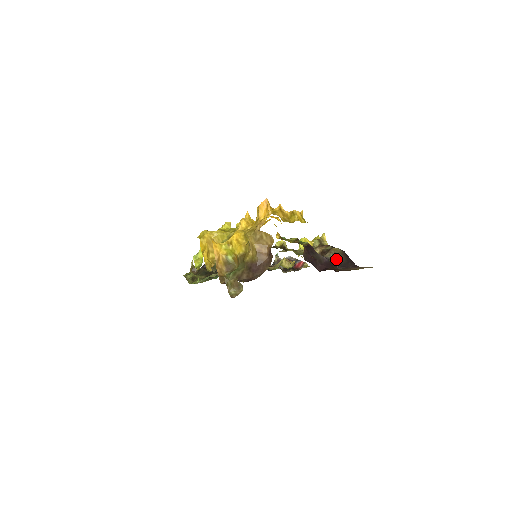
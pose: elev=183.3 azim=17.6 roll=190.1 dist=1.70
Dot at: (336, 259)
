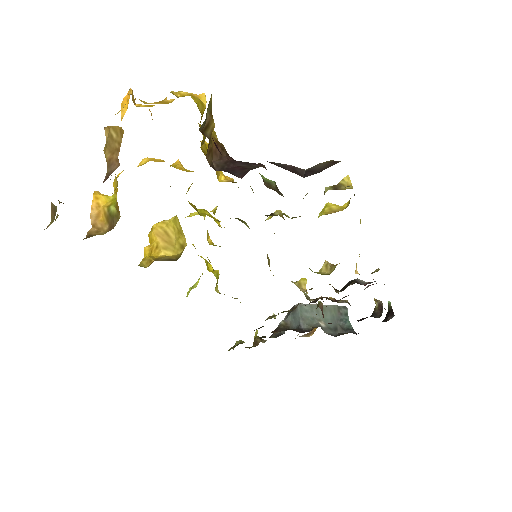
Dot at: (308, 169)
